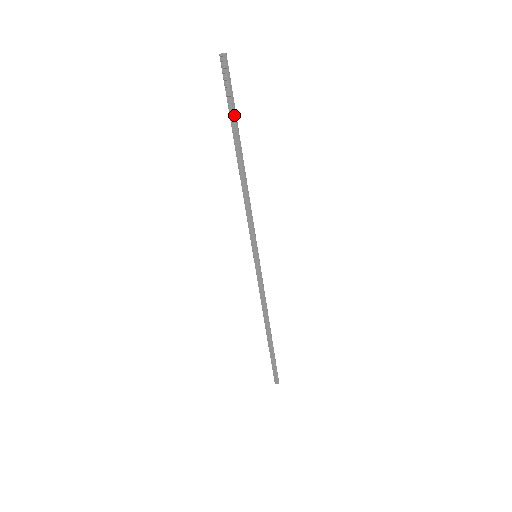
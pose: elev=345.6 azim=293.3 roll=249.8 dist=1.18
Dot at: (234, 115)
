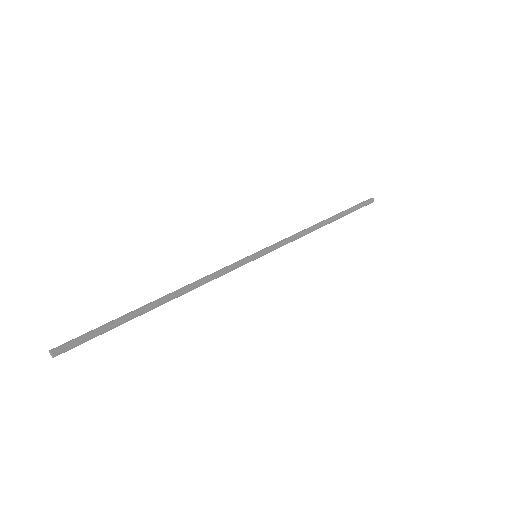
Dot at: occluded
